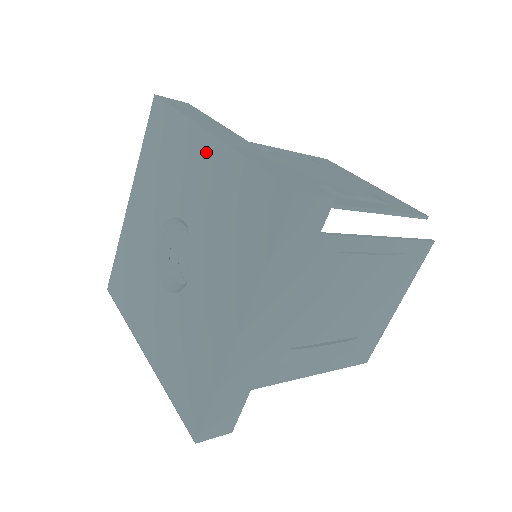
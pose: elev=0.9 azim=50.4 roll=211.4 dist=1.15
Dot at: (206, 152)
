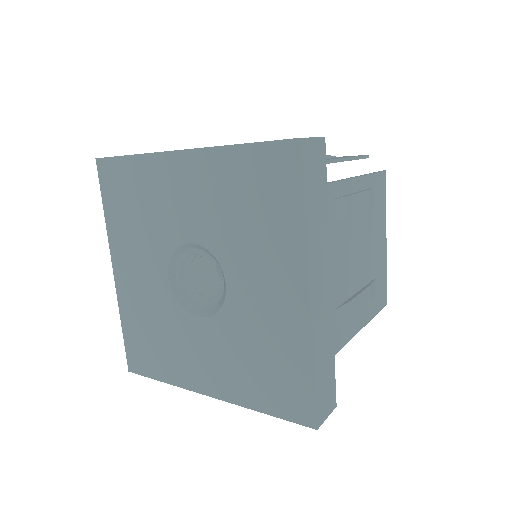
Dot at: (185, 168)
